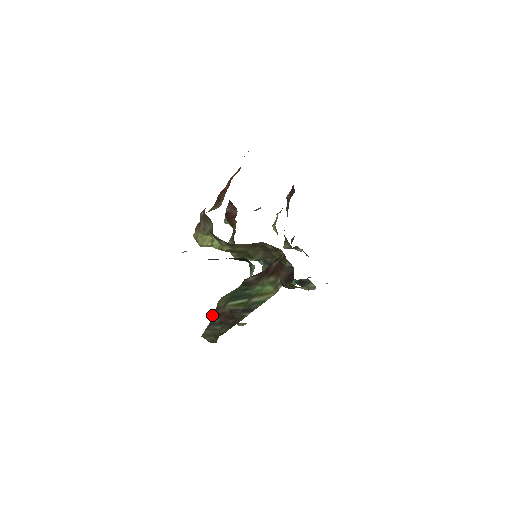
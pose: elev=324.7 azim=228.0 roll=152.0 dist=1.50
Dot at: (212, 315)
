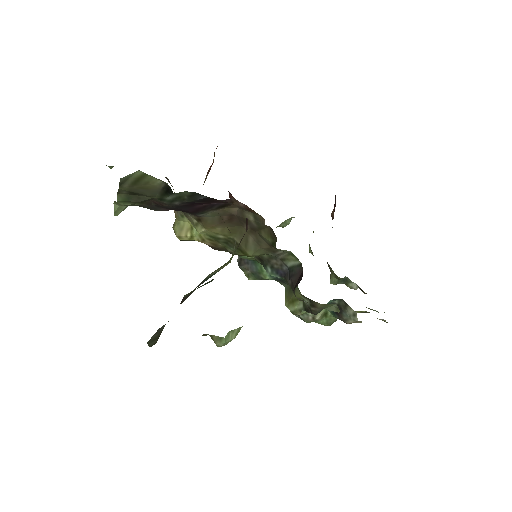
Dot at: occluded
